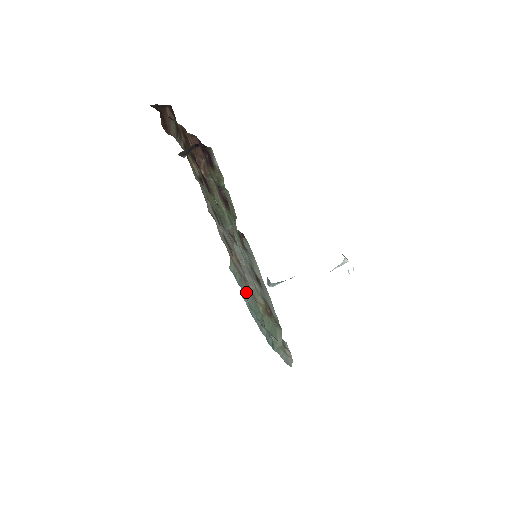
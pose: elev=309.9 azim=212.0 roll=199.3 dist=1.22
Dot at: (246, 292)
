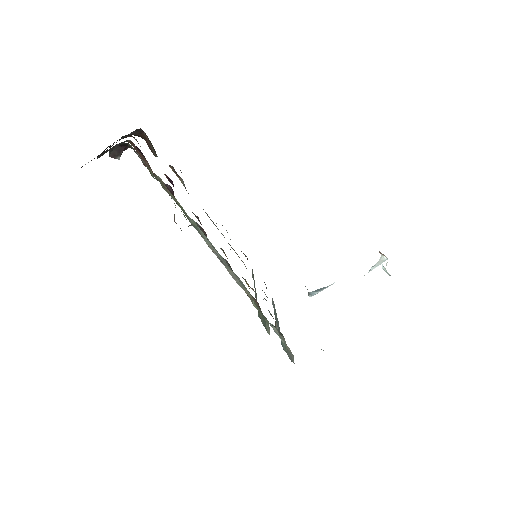
Dot at: (255, 294)
